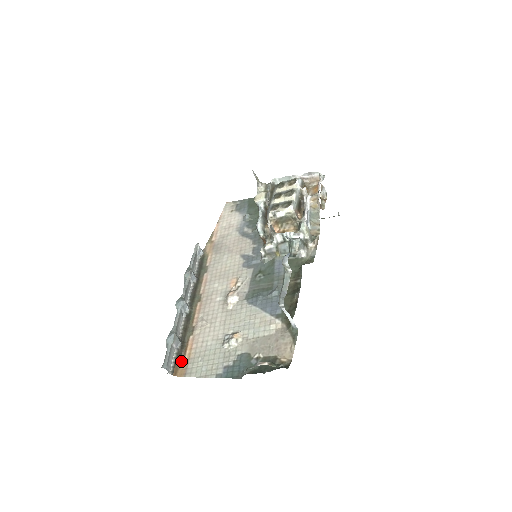
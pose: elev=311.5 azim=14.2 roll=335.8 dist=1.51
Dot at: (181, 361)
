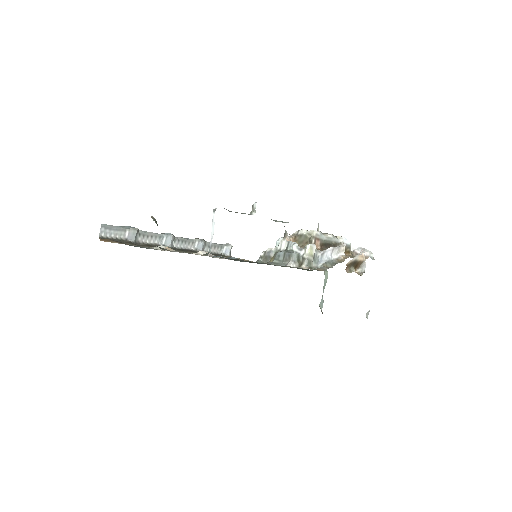
Dot at: (117, 242)
